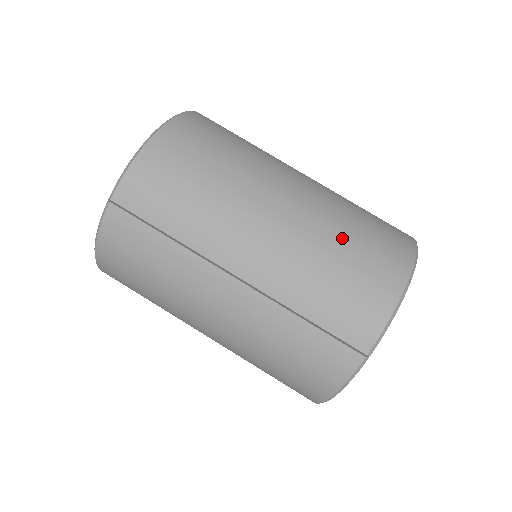
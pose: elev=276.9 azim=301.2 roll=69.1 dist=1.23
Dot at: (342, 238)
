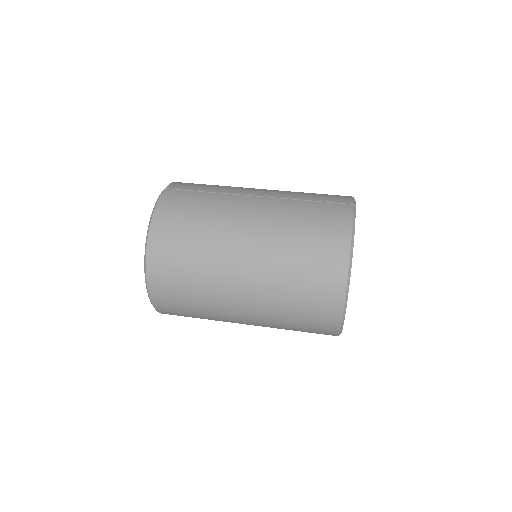
Dot at: occluded
